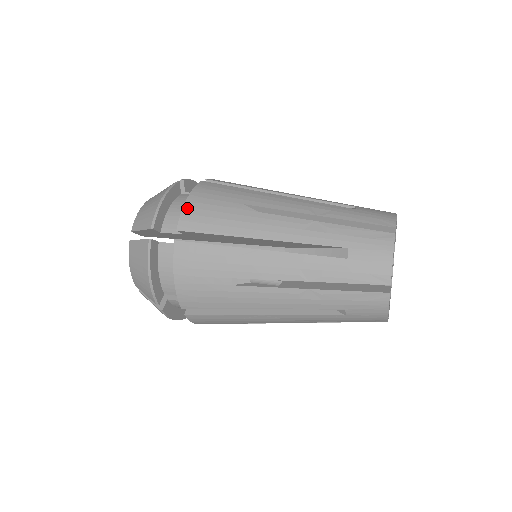
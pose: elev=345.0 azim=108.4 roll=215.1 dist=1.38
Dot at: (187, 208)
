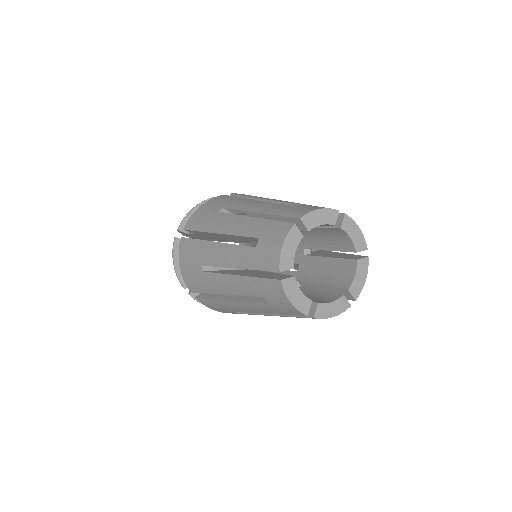
Dot at: occluded
